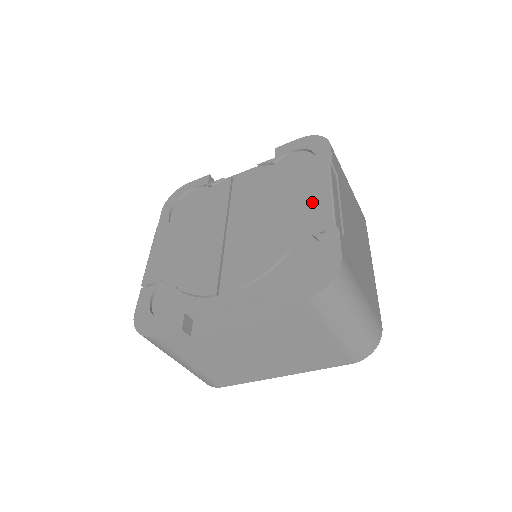
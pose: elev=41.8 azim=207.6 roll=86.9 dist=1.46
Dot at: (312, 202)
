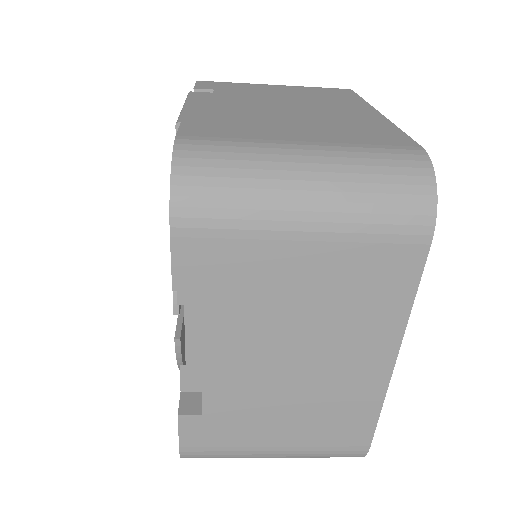
Dot at: occluded
